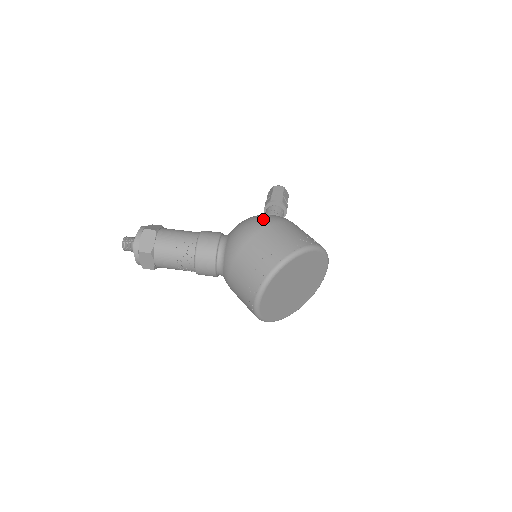
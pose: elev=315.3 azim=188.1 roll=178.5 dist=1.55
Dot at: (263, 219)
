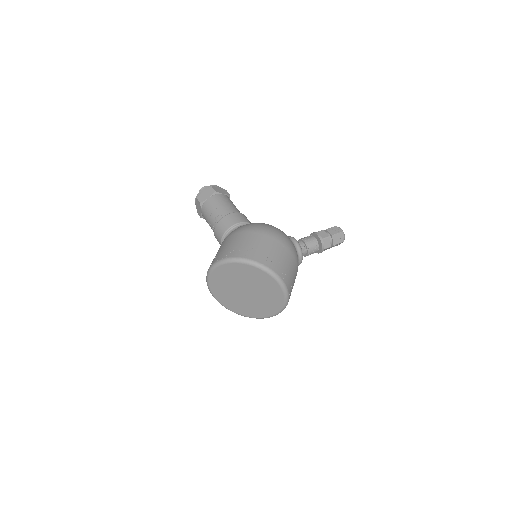
Dot at: (265, 228)
